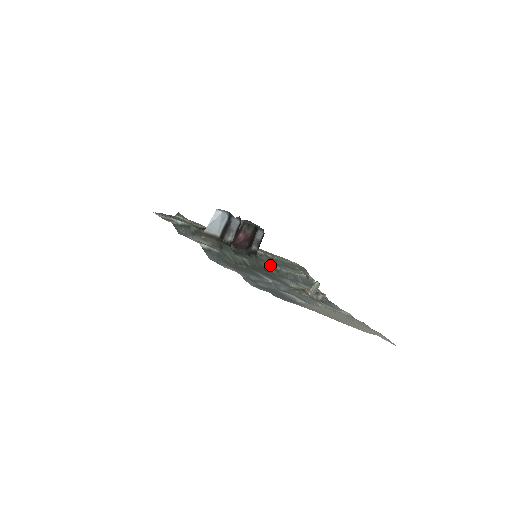
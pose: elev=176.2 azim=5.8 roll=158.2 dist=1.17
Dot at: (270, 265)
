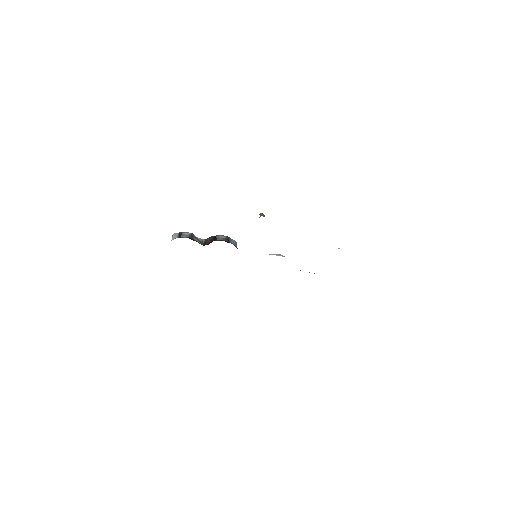
Dot at: occluded
